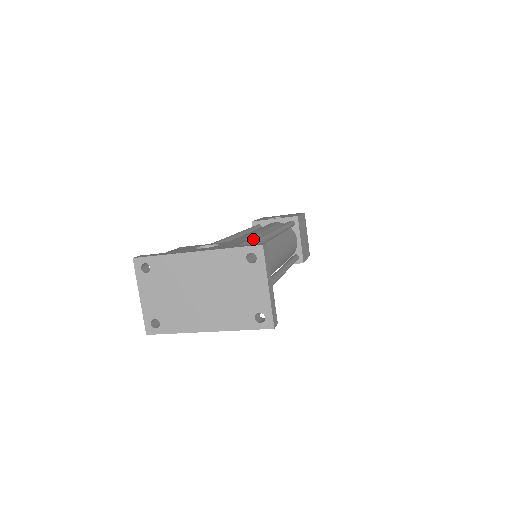
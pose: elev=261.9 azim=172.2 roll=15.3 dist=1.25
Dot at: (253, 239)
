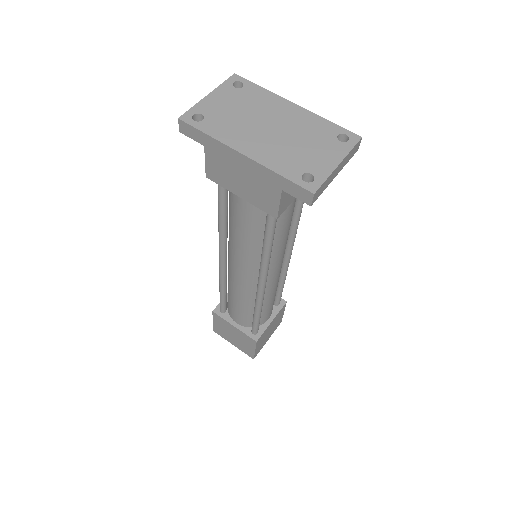
Dot at: occluded
